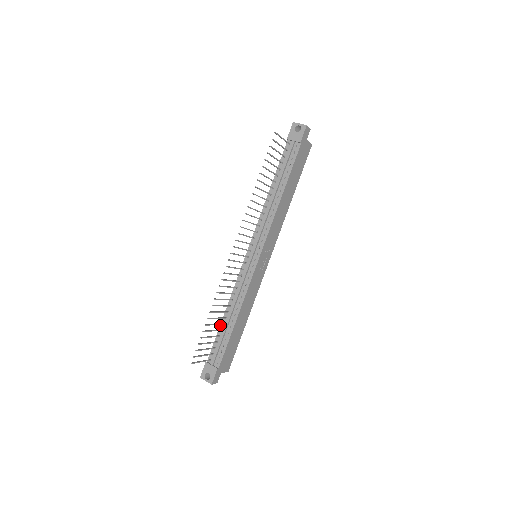
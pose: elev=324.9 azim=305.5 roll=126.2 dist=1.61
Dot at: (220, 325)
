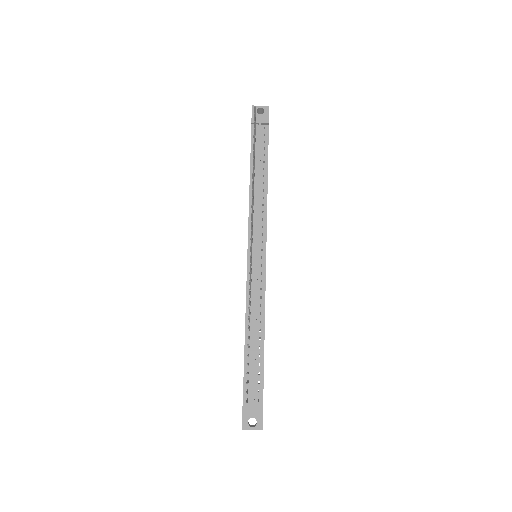
Dot at: (244, 350)
